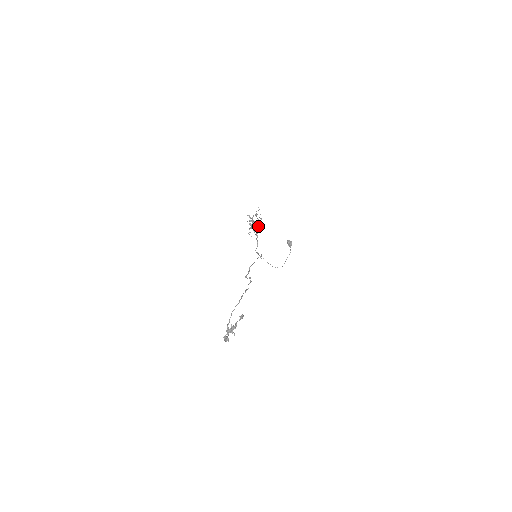
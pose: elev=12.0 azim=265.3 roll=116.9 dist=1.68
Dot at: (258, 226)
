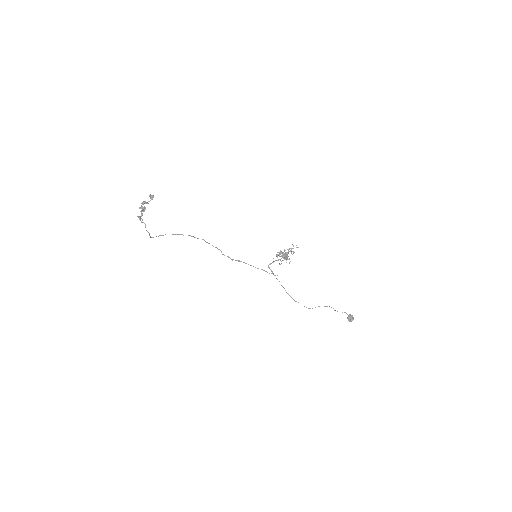
Dot at: (283, 252)
